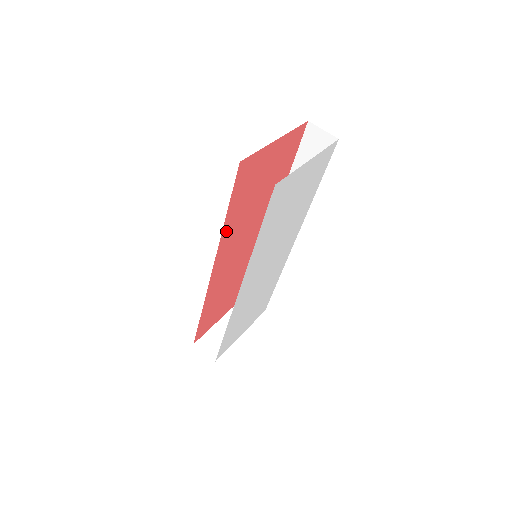
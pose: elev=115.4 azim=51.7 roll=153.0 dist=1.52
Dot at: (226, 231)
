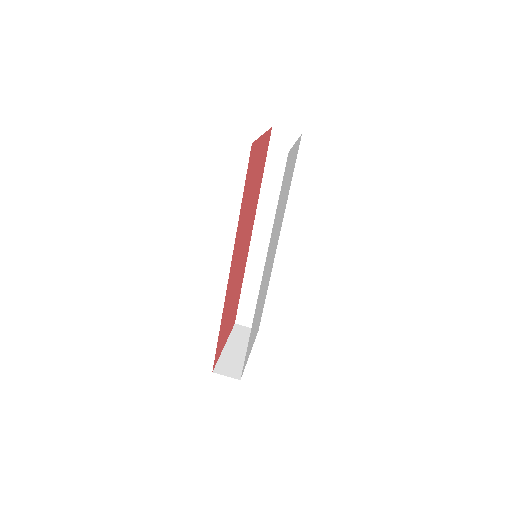
Dot at: (239, 223)
